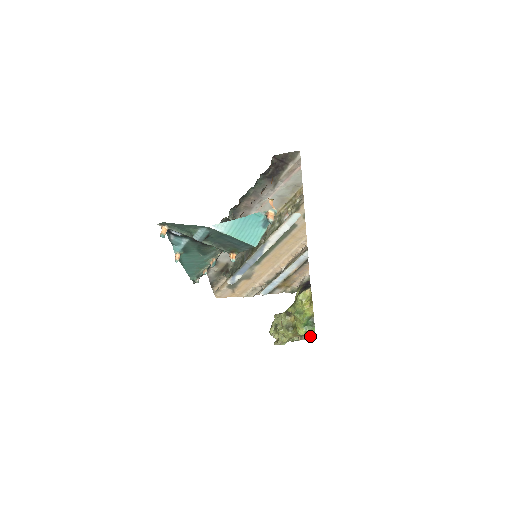
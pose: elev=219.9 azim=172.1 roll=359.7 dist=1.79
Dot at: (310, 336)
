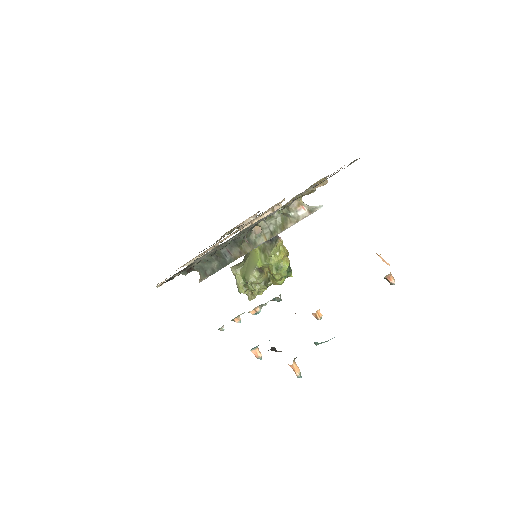
Dot at: occluded
